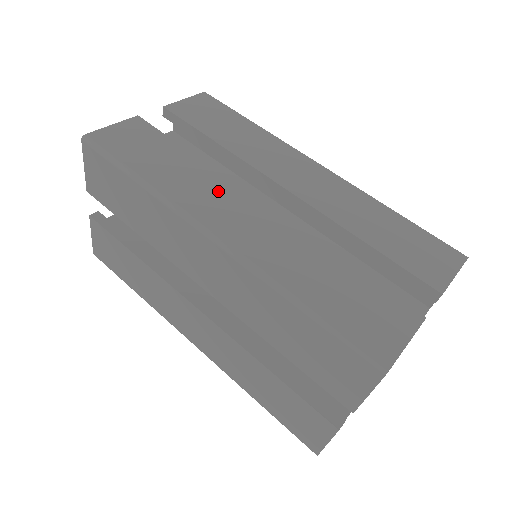
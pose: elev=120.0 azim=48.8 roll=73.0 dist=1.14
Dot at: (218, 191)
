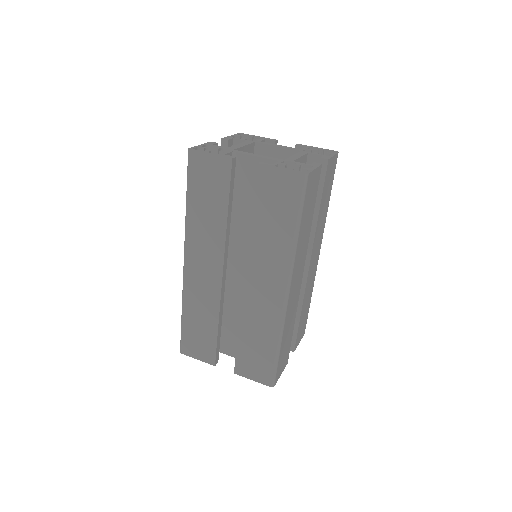
Dot at: (303, 259)
